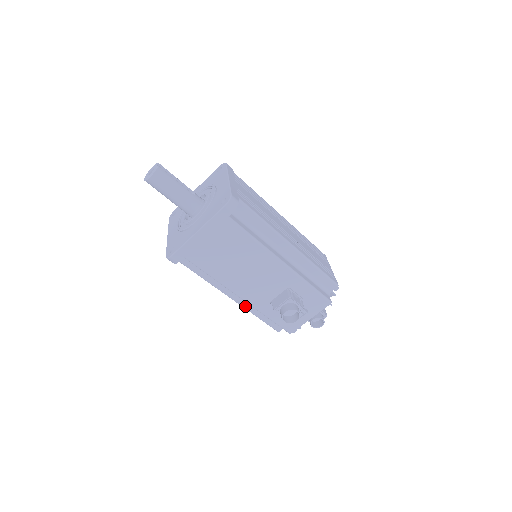
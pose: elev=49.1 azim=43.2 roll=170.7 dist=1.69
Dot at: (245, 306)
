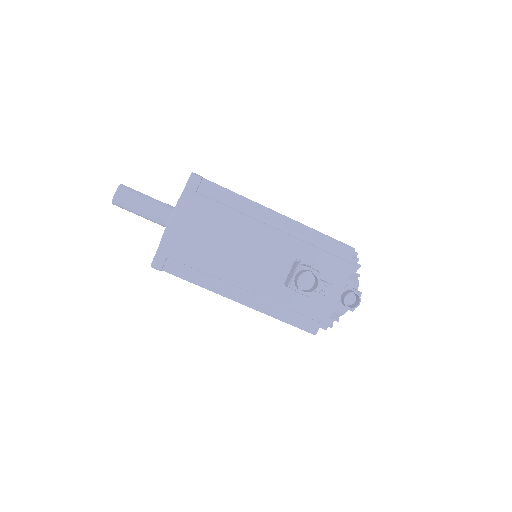
Dot at: (262, 309)
